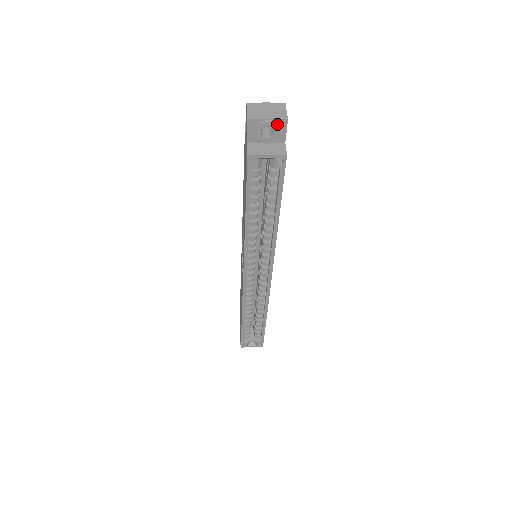
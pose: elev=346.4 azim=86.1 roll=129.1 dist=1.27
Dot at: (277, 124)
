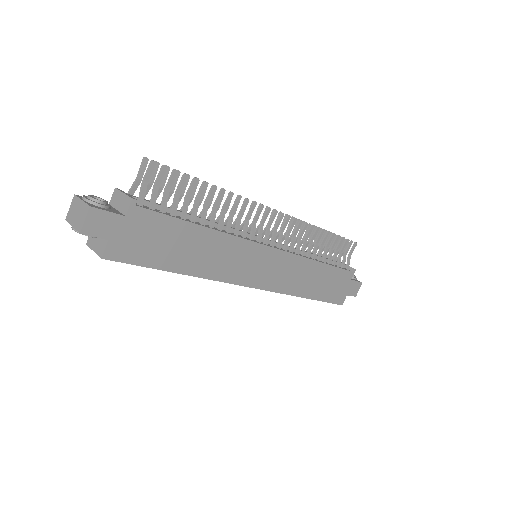
Dot at: occluded
